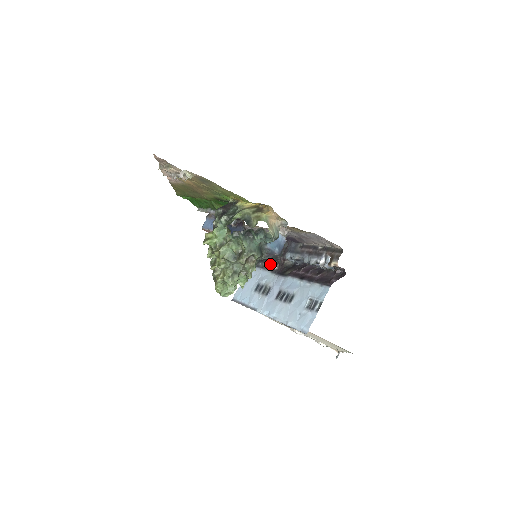
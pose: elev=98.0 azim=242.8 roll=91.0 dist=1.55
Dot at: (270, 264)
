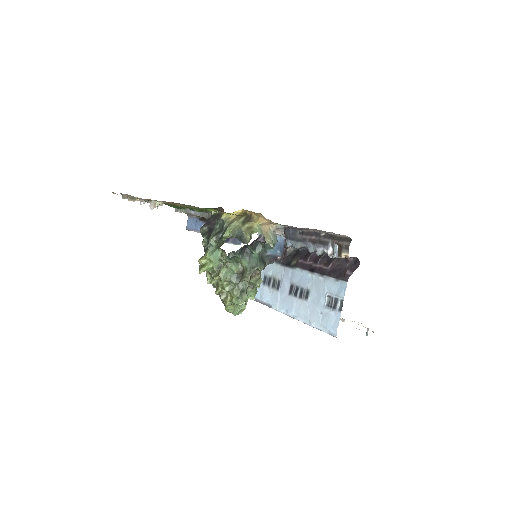
Dot at: occluded
